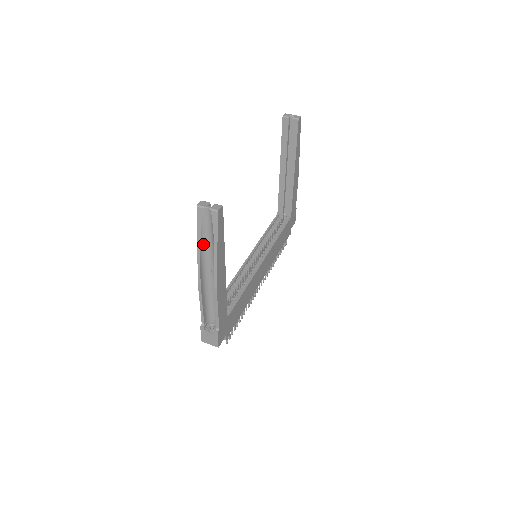
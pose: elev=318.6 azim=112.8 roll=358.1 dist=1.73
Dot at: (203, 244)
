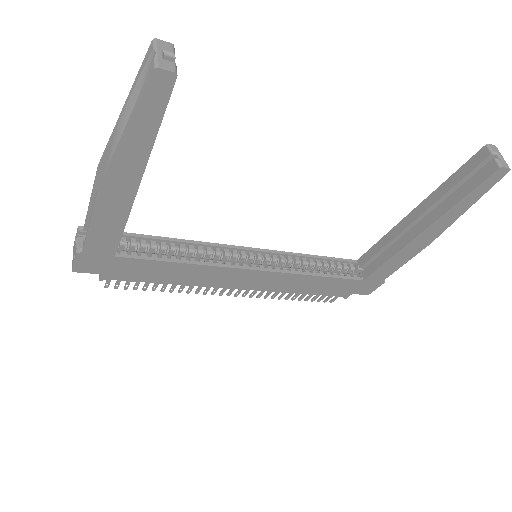
Dot at: (130, 114)
